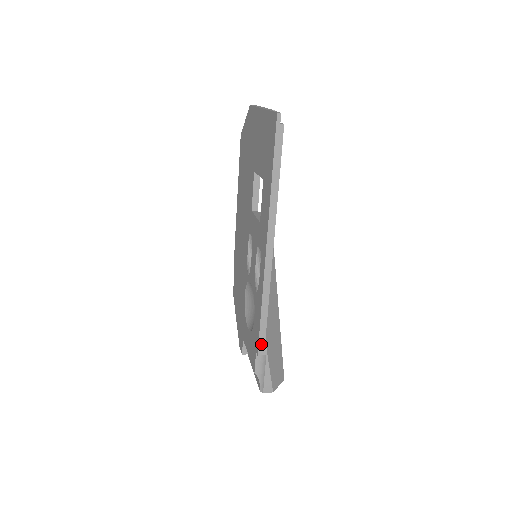
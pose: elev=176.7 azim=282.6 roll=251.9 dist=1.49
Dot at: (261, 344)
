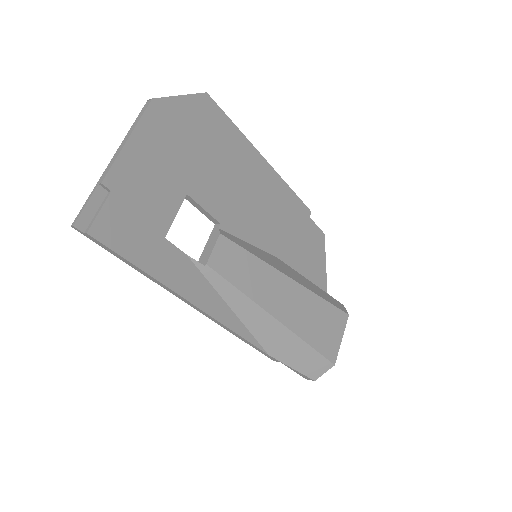
Dot at: (268, 356)
